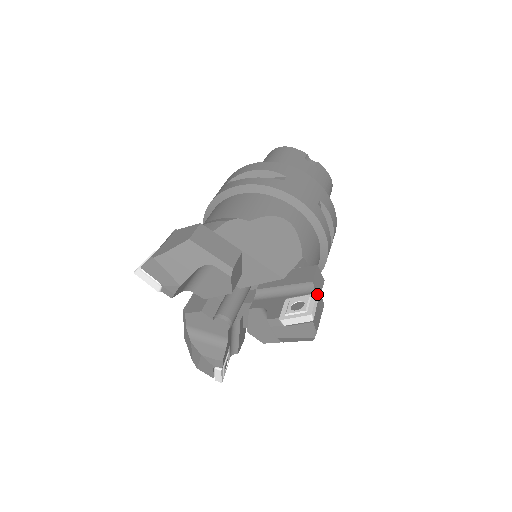
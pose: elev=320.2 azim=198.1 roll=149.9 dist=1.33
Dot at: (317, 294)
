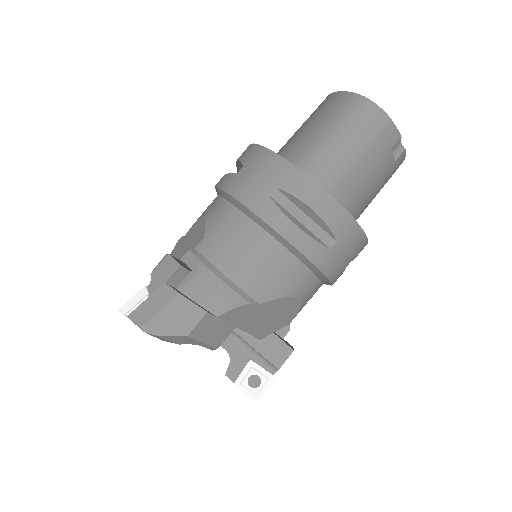
Dot at: occluded
